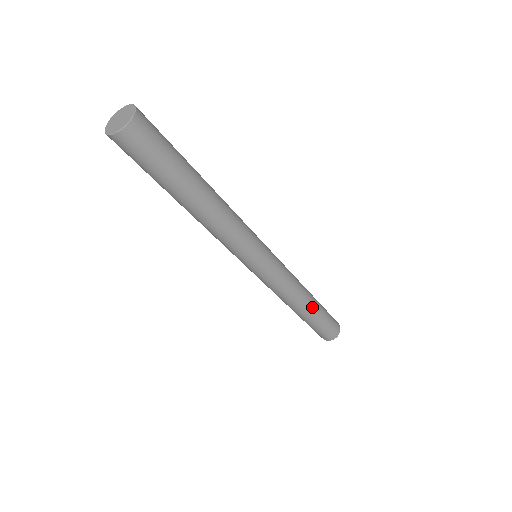
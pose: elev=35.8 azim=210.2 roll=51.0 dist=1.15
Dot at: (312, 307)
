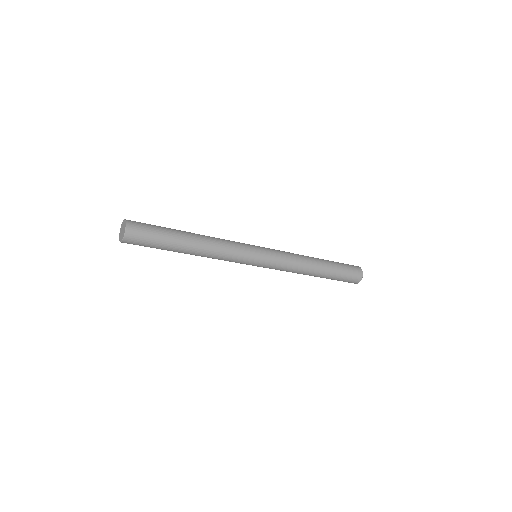
Dot at: (319, 275)
